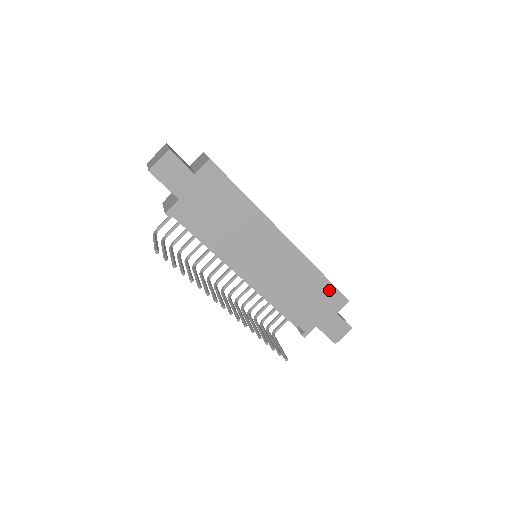
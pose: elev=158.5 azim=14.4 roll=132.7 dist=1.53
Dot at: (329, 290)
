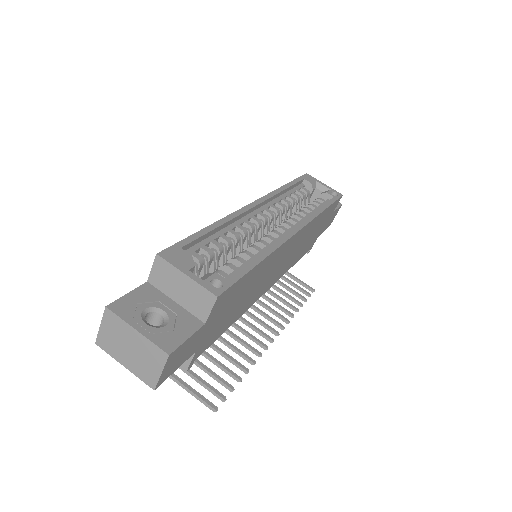
Dot at: (329, 210)
